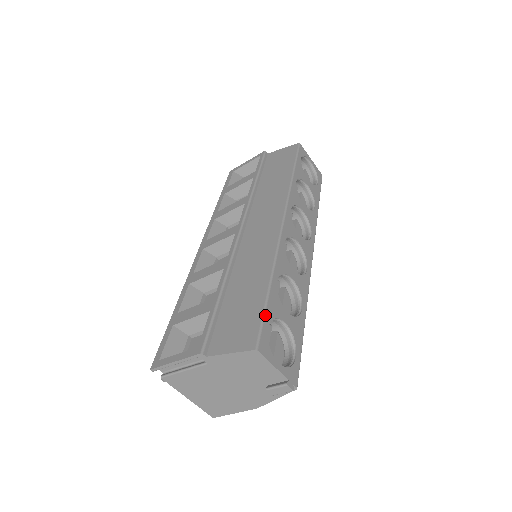
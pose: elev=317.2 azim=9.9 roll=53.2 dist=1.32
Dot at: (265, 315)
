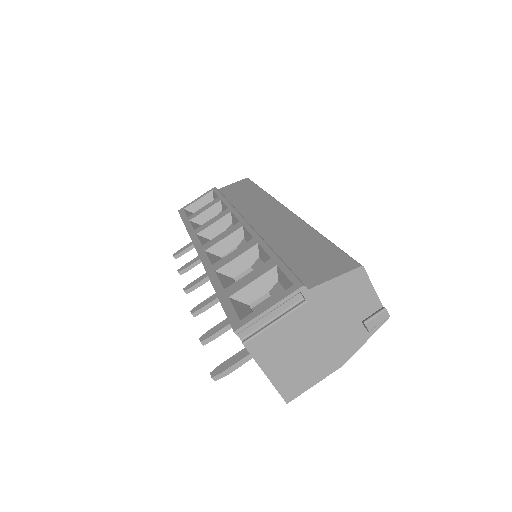
Dot at: (342, 250)
